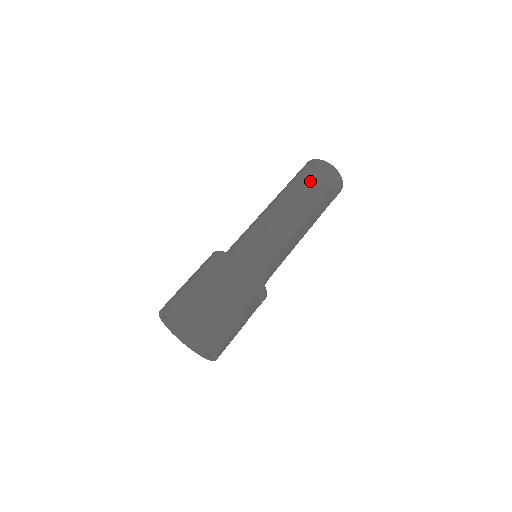
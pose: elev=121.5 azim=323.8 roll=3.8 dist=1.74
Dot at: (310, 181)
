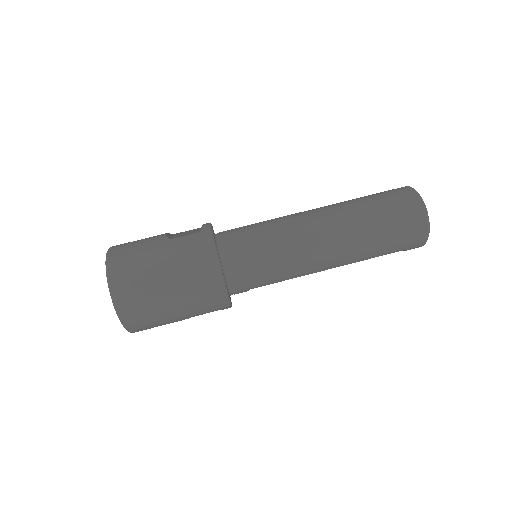
Dot at: (385, 233)
